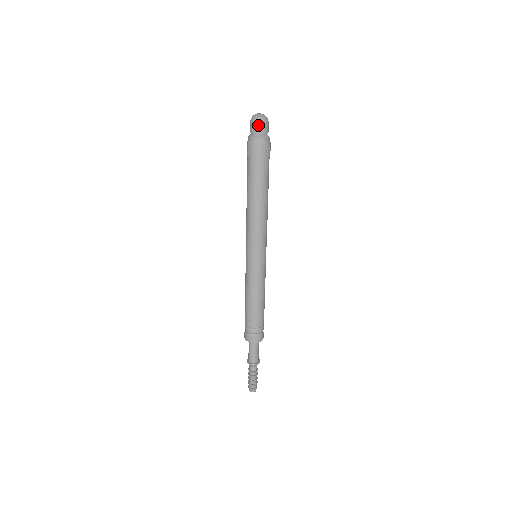
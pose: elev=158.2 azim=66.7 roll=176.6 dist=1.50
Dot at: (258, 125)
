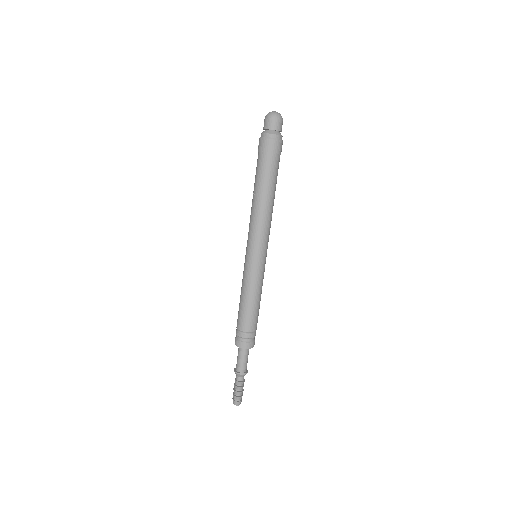
Dot at: (277, 122)
